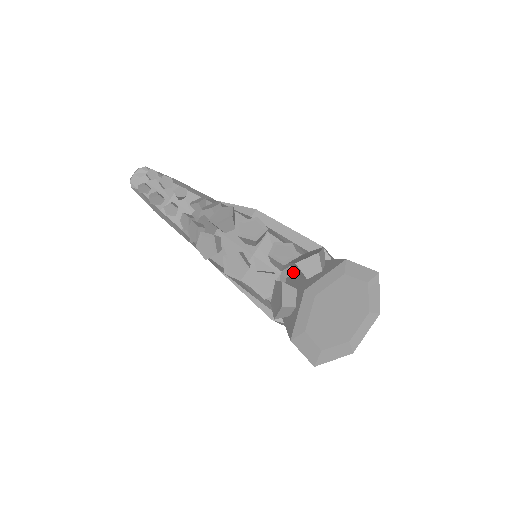
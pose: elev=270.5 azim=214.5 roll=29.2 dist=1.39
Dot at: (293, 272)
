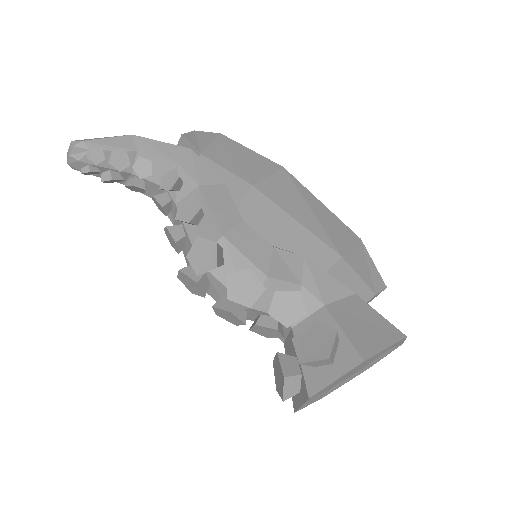
Dot at: (300, 321)
